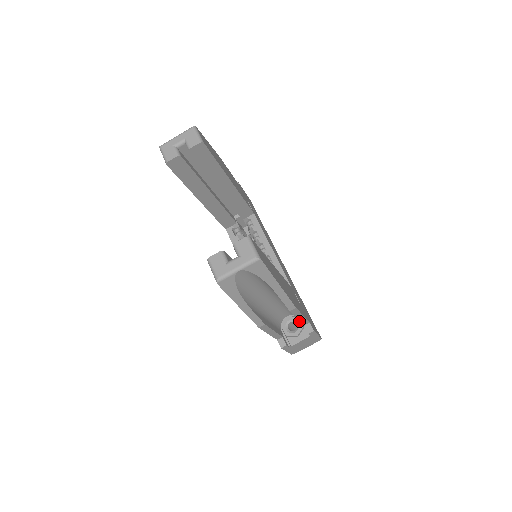
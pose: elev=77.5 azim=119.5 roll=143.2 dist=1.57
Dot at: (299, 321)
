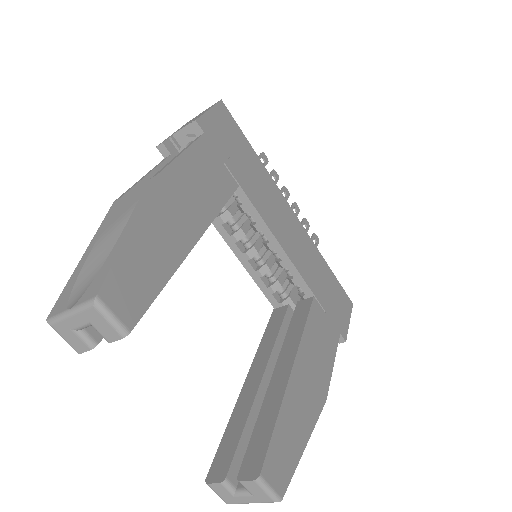
Dot at: occluded
